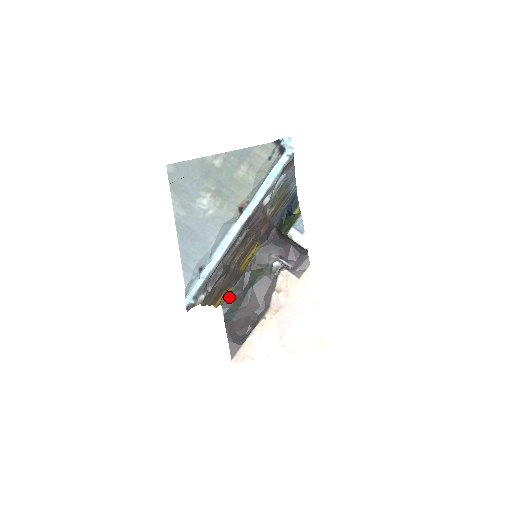
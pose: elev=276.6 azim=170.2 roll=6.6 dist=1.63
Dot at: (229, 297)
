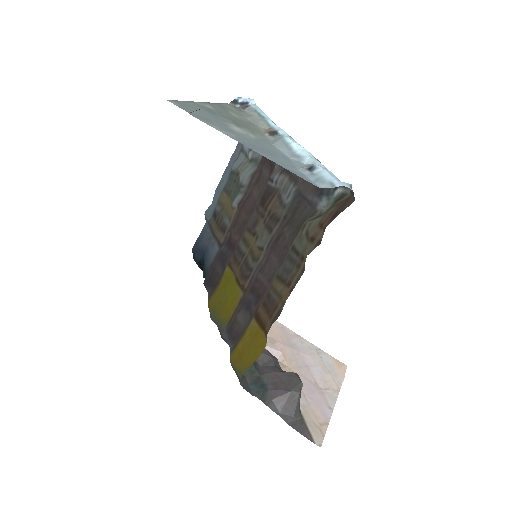
Dot at: (235, 371)
